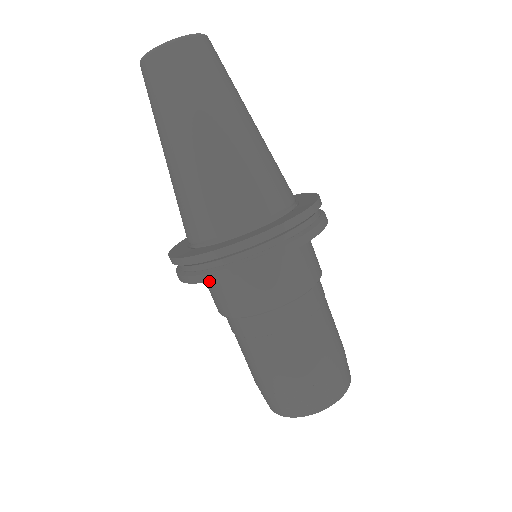
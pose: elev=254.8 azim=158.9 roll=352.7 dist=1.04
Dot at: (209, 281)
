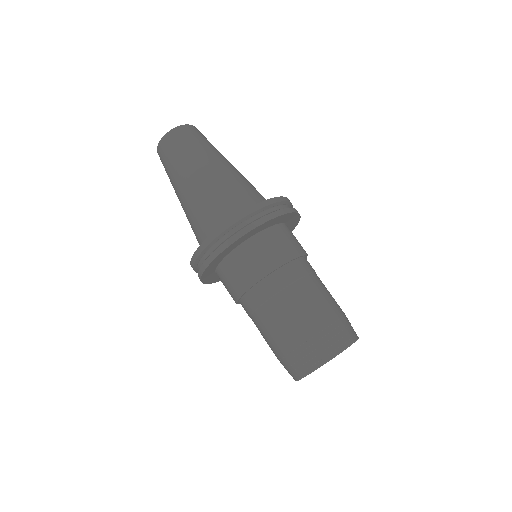
Dot at: (216, 256)
